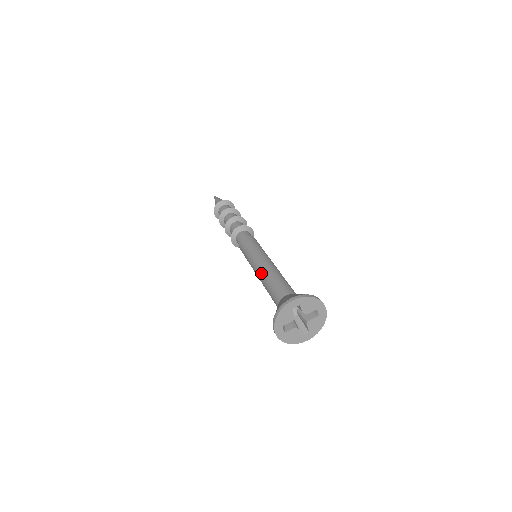
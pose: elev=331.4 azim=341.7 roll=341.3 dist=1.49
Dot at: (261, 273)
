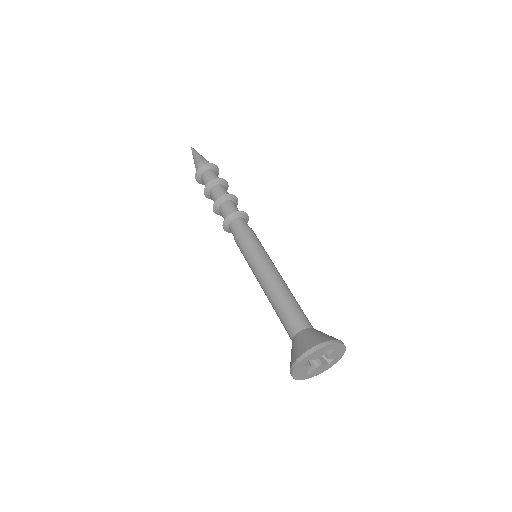
Dot at: (276, 283)
